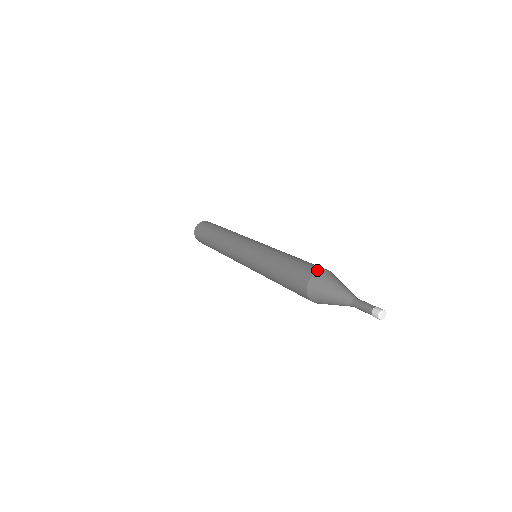
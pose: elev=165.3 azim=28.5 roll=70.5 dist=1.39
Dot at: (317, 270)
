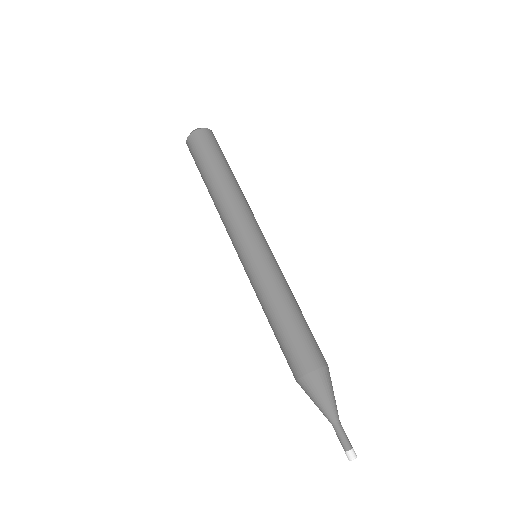
Dot at: (307, 372)
